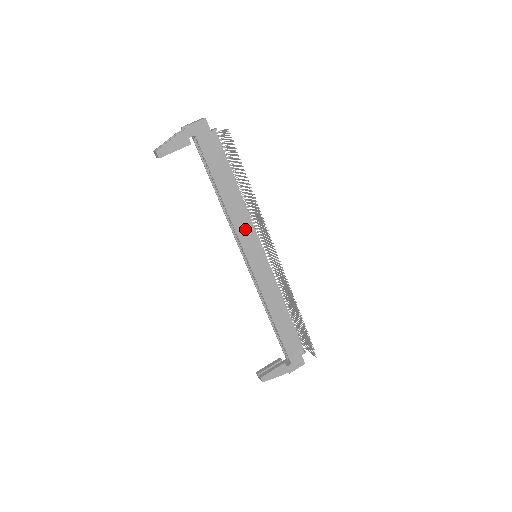
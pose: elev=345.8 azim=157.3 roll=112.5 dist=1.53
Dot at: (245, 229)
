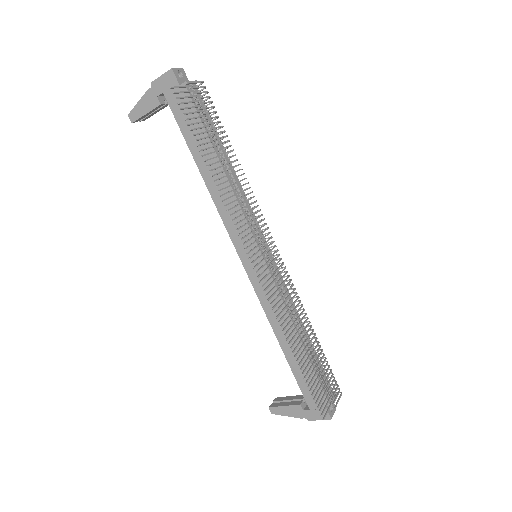
Dot at: occluded
